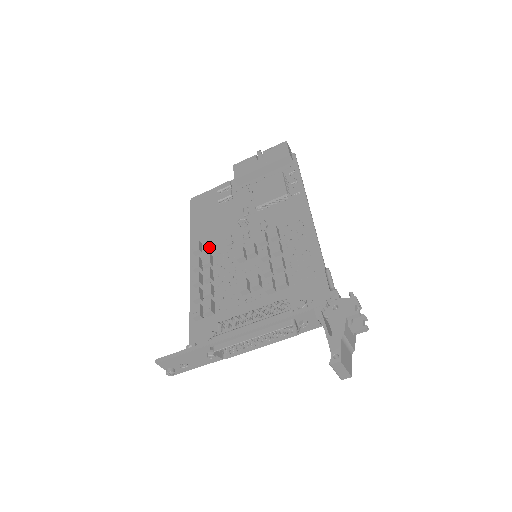
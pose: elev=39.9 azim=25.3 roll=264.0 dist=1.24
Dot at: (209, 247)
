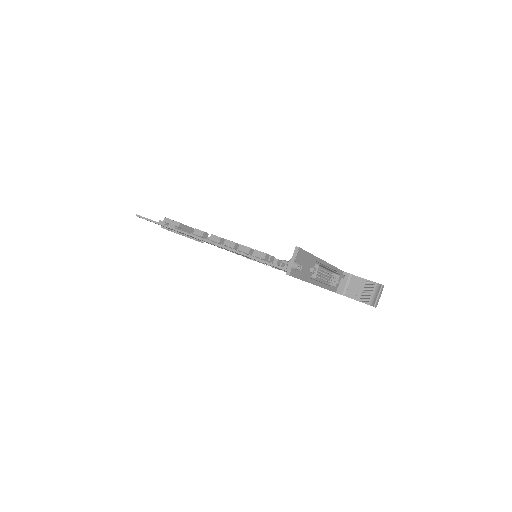
Dot at: occluded
